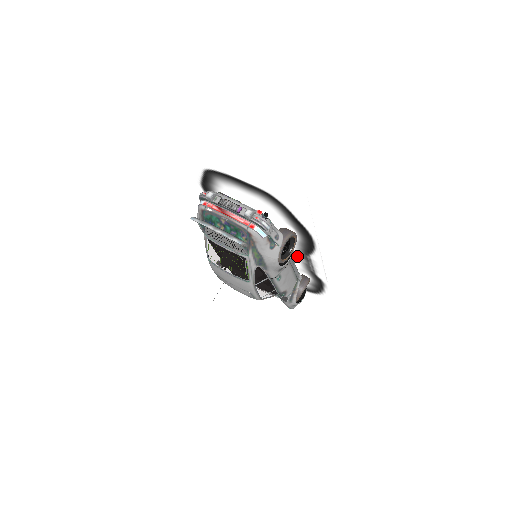
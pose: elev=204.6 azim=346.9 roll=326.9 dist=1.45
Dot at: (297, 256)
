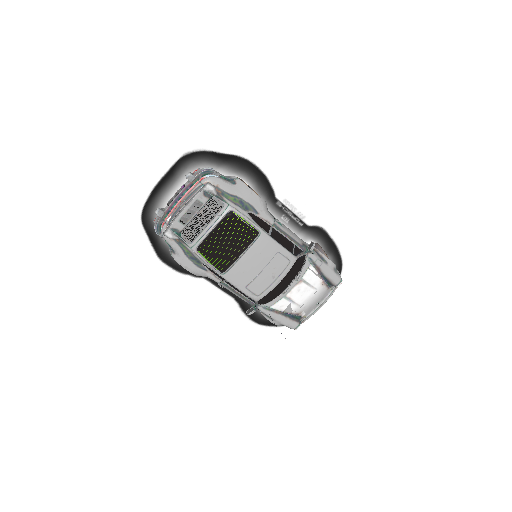
Dot at: occluded
